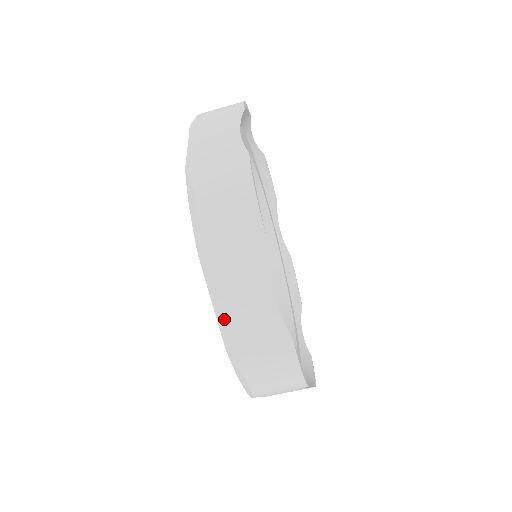
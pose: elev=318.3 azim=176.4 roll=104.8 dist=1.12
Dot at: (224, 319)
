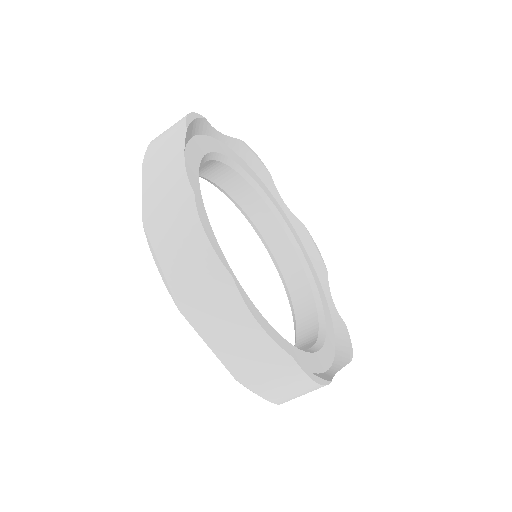
Dot at: (147, 200)
